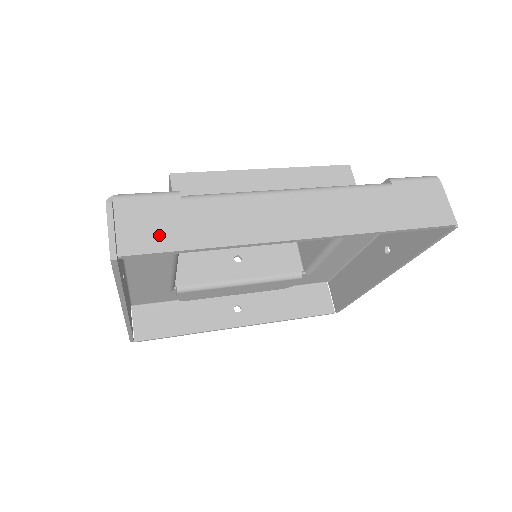
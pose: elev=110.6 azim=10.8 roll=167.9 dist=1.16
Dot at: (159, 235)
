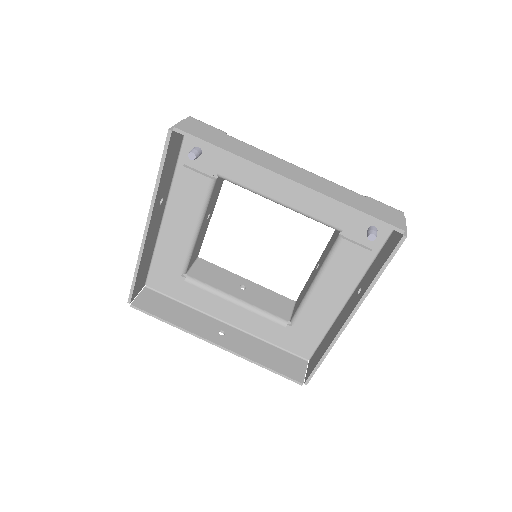
Dot at: (203, 134)
